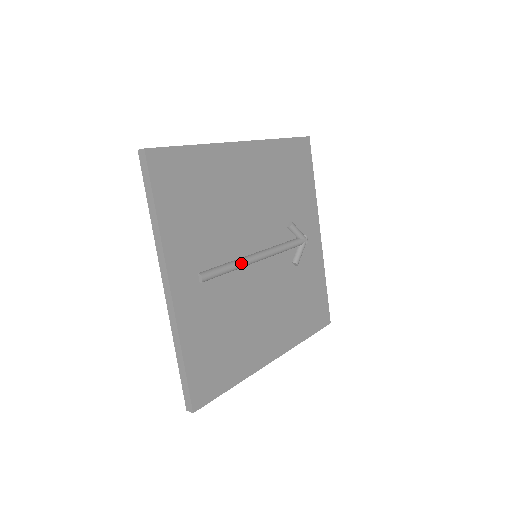
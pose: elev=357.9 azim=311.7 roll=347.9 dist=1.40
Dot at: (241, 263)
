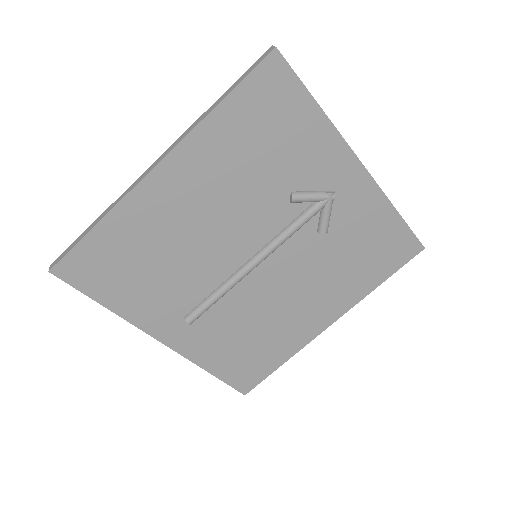
Dot at: (230, 285)
